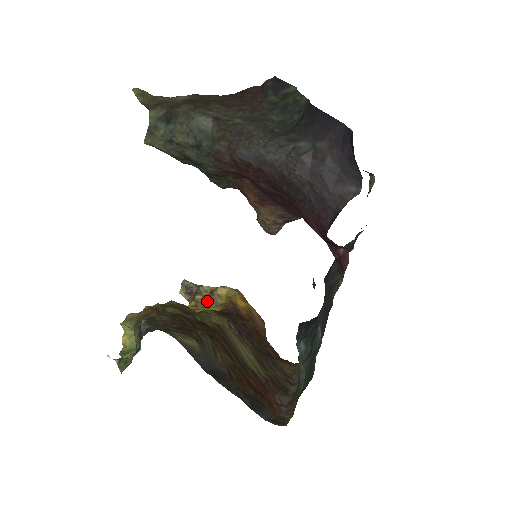
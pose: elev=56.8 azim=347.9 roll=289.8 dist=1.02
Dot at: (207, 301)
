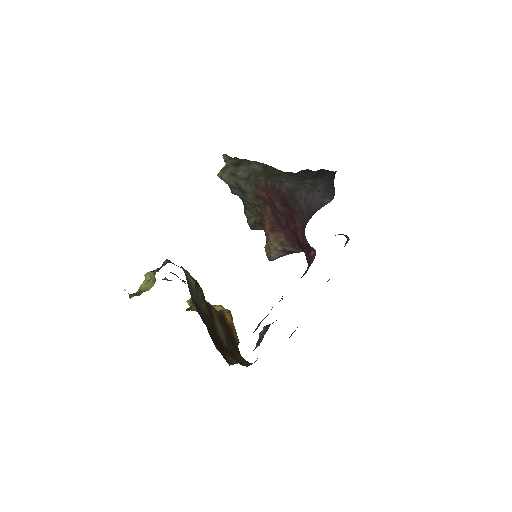
Dot at: occluded
